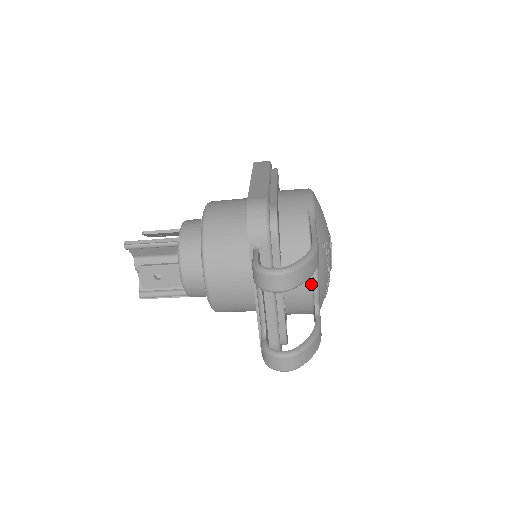
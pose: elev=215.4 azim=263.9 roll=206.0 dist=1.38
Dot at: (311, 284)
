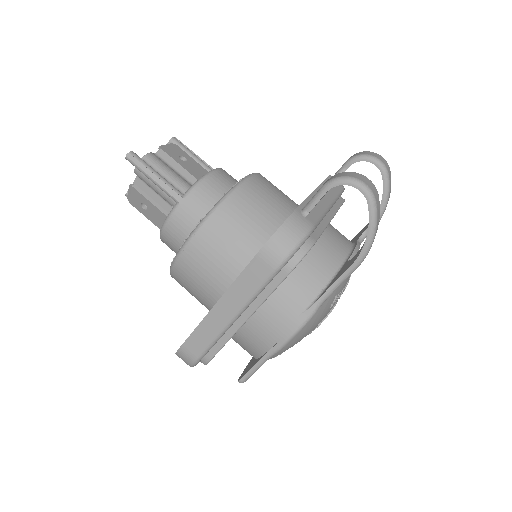
Dot at: (350, 248)
